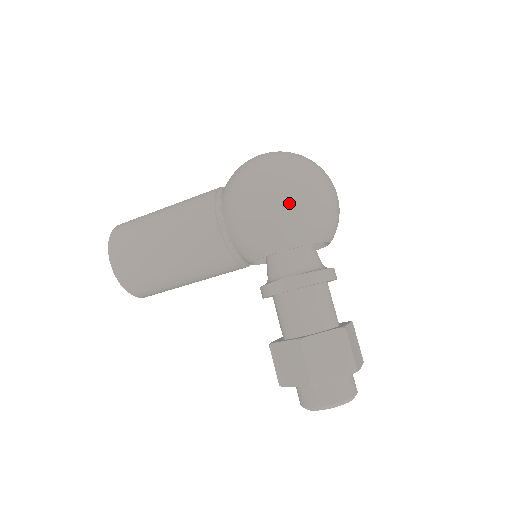
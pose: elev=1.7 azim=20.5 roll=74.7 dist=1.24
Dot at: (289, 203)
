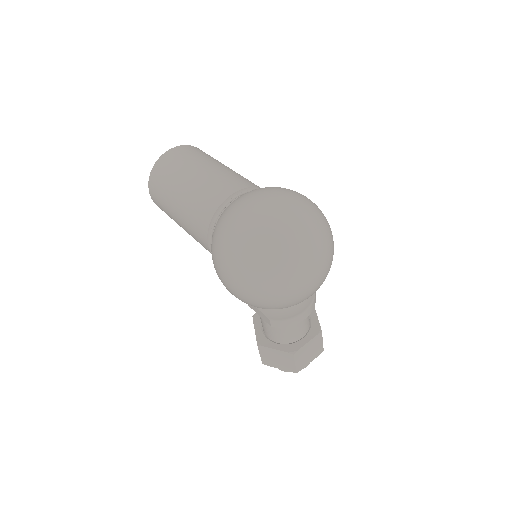
Dot at: (246, 296)
